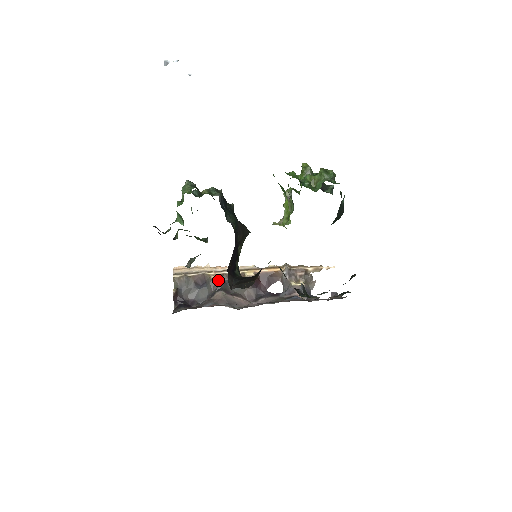
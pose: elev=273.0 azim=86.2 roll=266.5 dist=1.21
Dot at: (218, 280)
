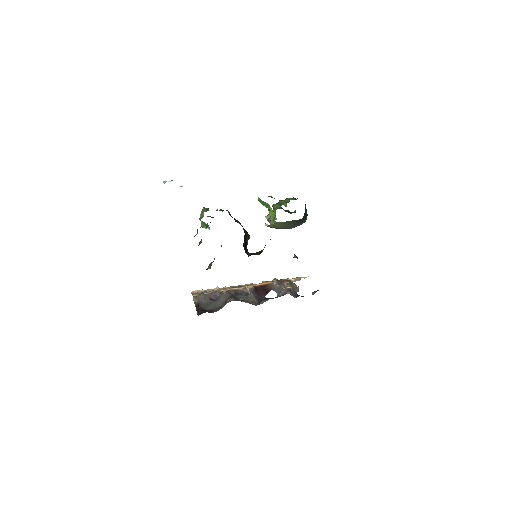
Dot at: (228, 292)
